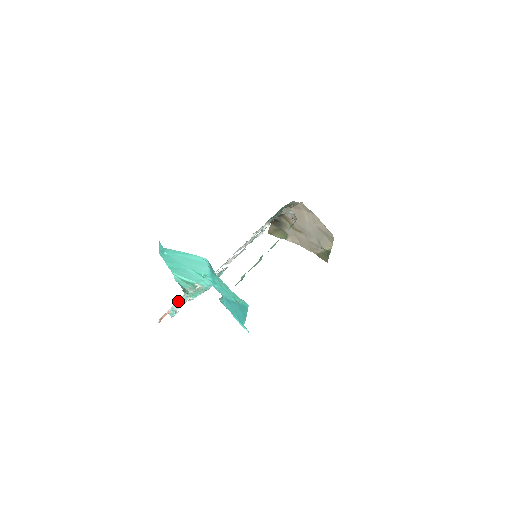
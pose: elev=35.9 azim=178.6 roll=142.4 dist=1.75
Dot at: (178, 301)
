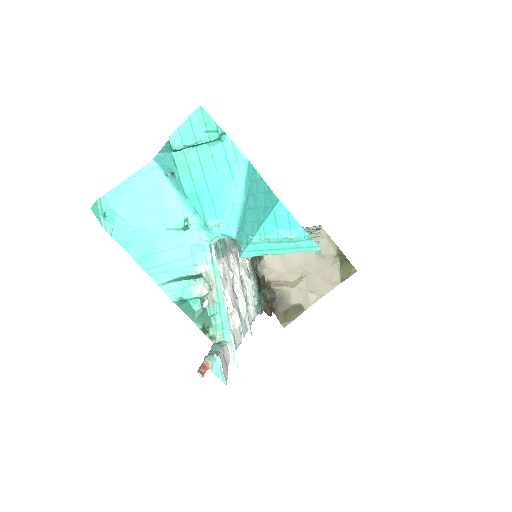
Dot at: (210, 351)
